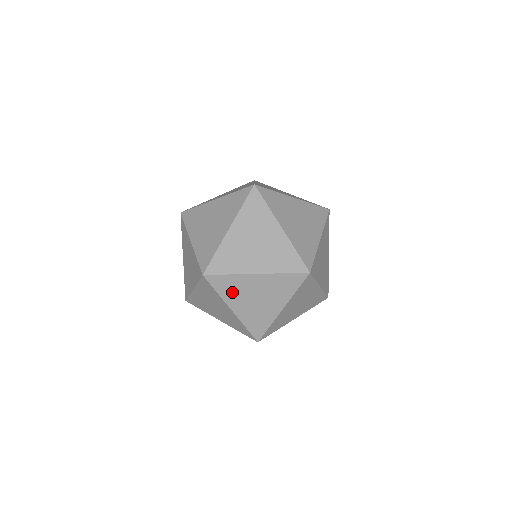
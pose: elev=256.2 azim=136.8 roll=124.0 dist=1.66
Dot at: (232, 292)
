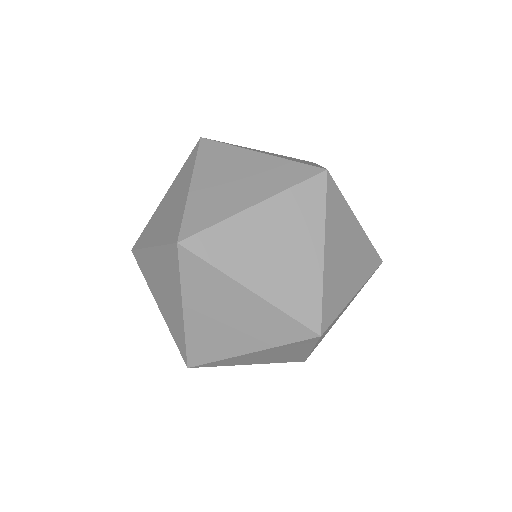
Dot at: (236, 362)
